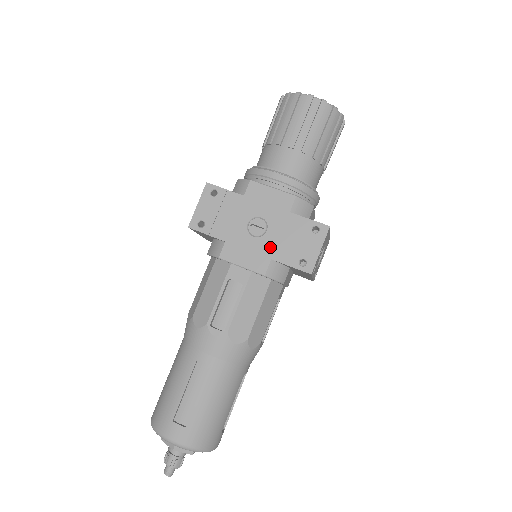
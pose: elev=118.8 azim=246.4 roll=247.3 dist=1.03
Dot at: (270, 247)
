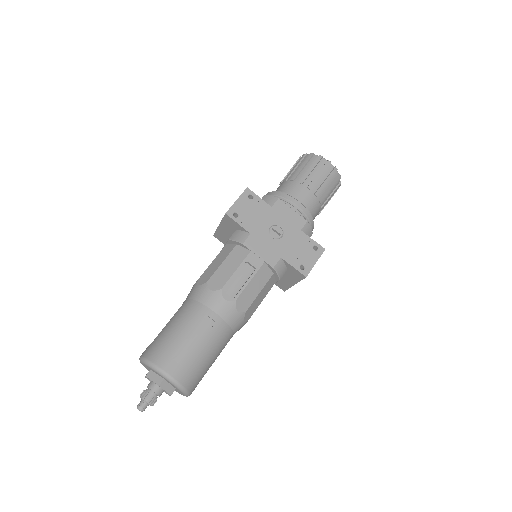
Dot at: (282, 249)
